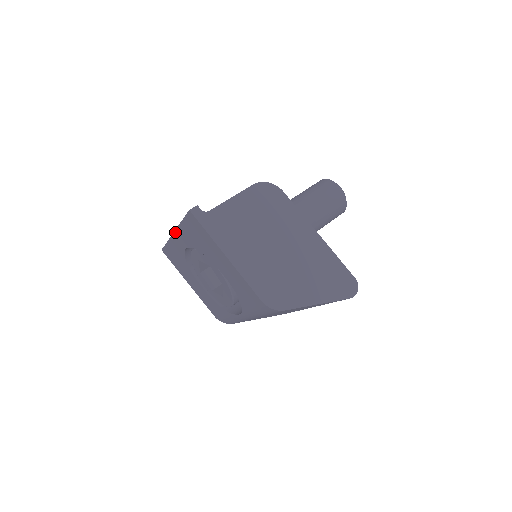
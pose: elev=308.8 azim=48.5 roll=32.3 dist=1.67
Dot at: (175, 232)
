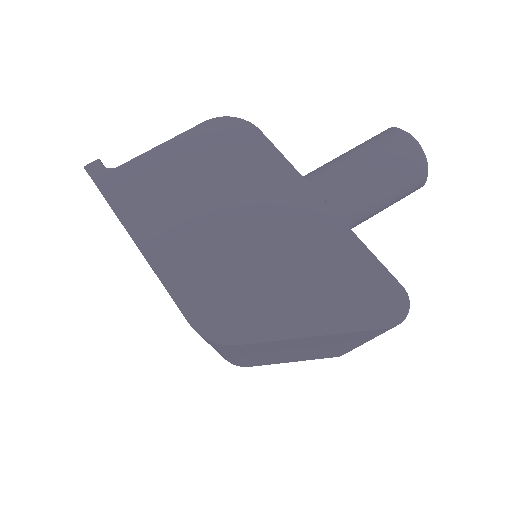
Dot at: occluded
